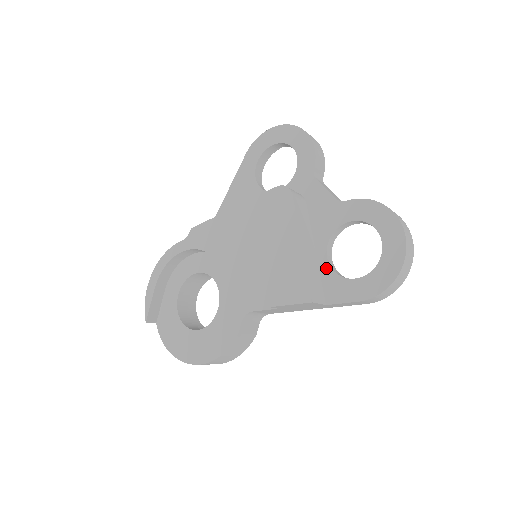
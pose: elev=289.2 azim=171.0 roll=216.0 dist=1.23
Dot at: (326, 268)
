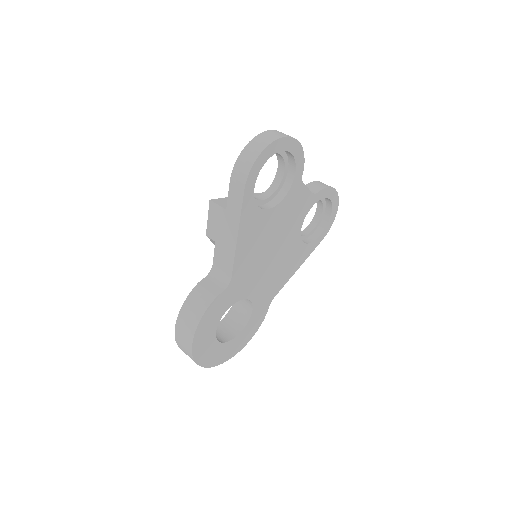
Dot at: occluded
